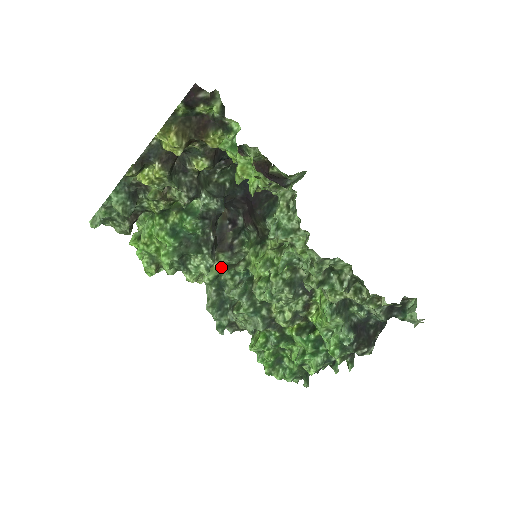
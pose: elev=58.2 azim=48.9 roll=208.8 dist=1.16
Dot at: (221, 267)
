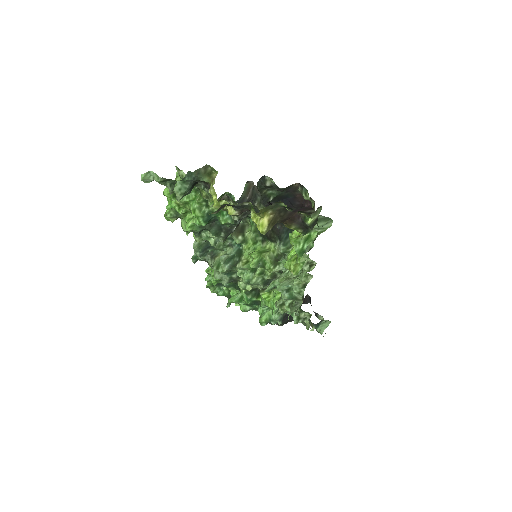
Dot at: occluded
